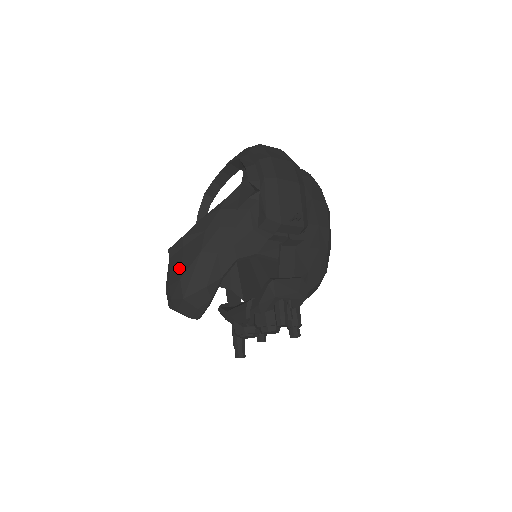
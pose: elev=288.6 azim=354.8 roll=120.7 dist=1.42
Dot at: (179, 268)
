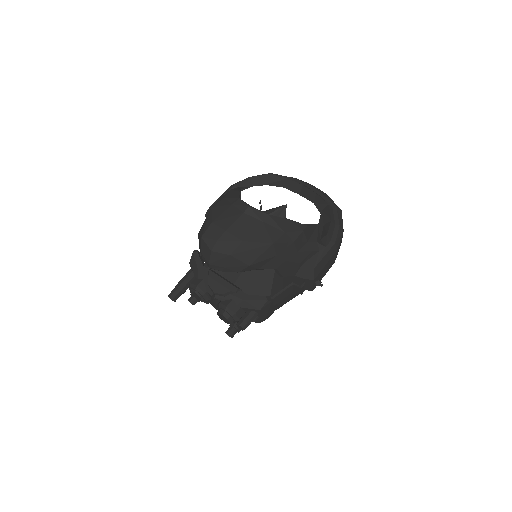
Dot at: (248, 232)
